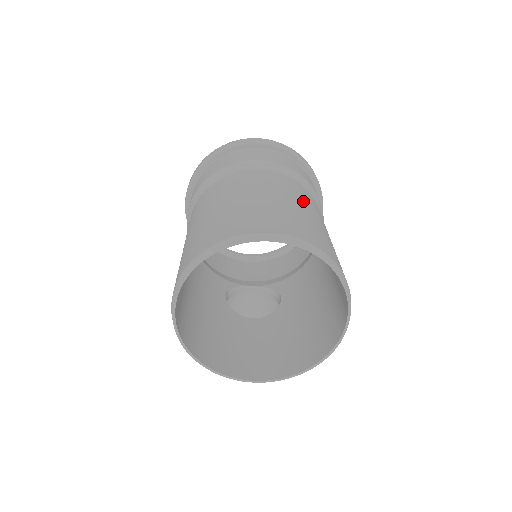
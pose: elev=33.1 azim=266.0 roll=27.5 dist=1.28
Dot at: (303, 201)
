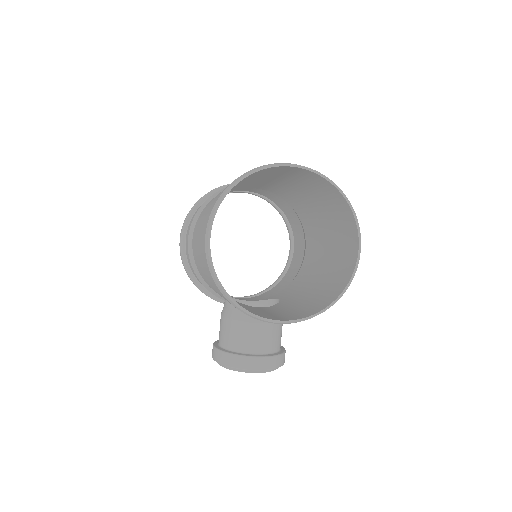
Dot at: occluded
